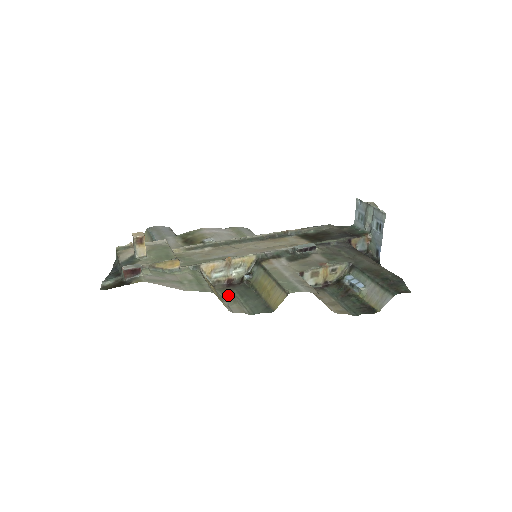
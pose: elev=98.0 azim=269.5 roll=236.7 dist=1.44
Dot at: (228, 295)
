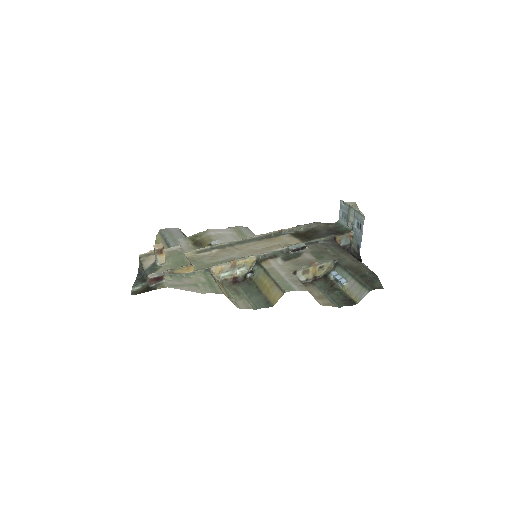
Dot at: (235, 292)
